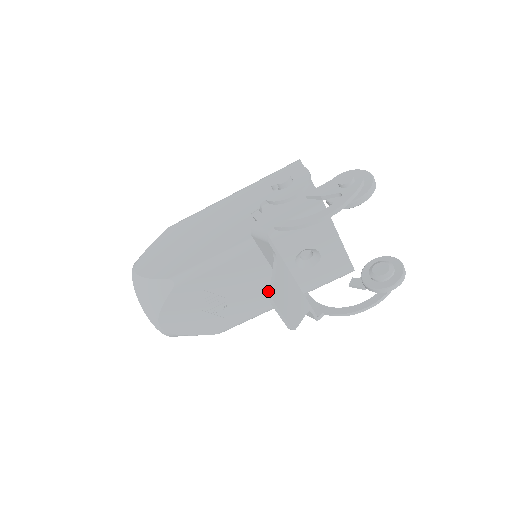
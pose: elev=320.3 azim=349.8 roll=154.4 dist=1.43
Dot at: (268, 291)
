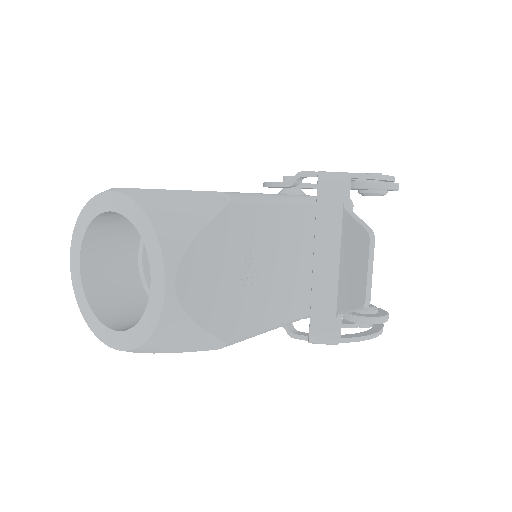
Dot at: (294, 285)
